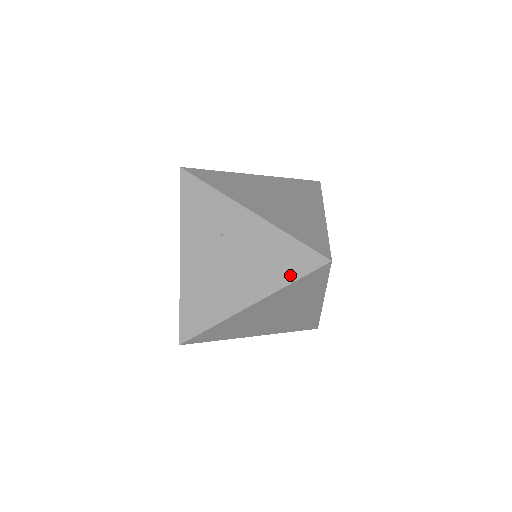
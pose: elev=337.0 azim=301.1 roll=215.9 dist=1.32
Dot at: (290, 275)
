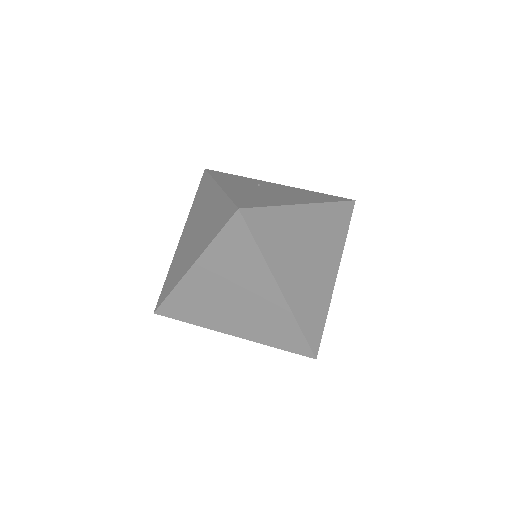
Dot at: (330, 200)
